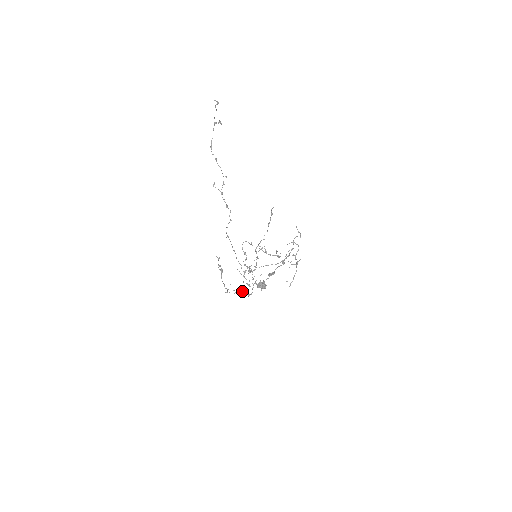
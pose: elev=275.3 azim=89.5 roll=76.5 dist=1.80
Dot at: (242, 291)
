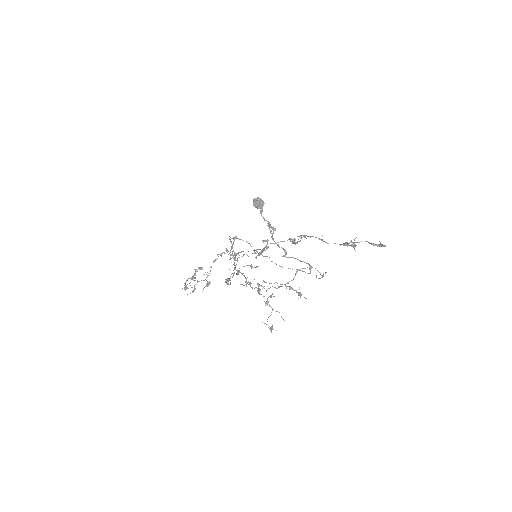
Dot at: (207, 275)
